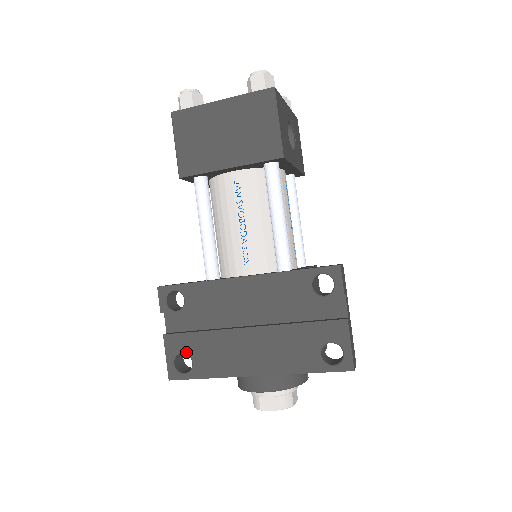
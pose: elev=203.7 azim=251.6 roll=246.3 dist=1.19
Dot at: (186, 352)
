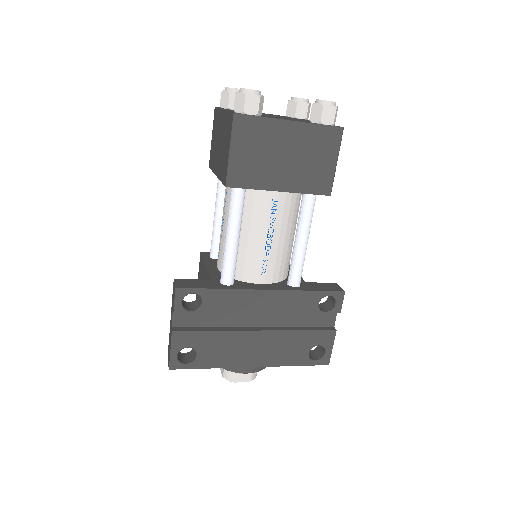
Dot at: (193, 347)
